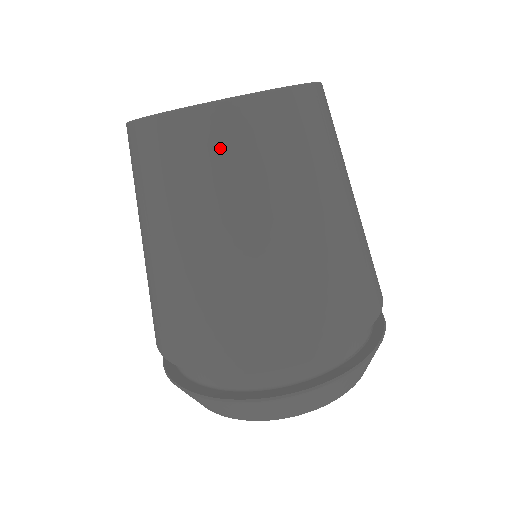
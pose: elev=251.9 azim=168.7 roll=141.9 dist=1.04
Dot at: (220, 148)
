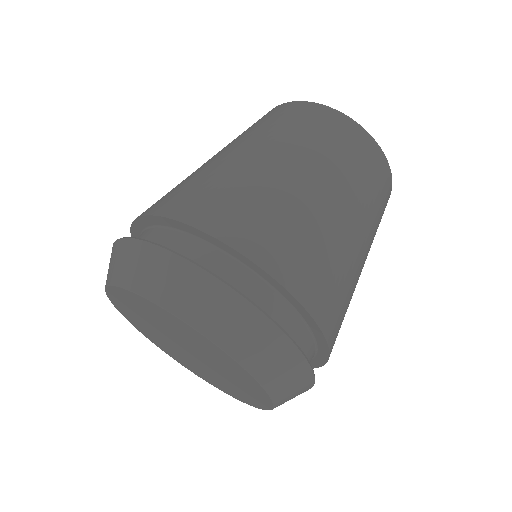
Dot at: (315, 122)
